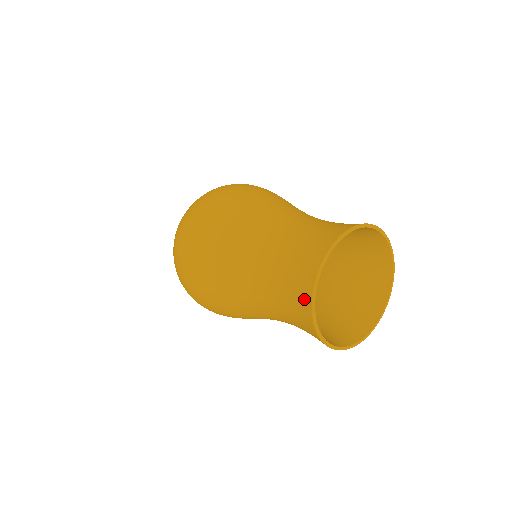
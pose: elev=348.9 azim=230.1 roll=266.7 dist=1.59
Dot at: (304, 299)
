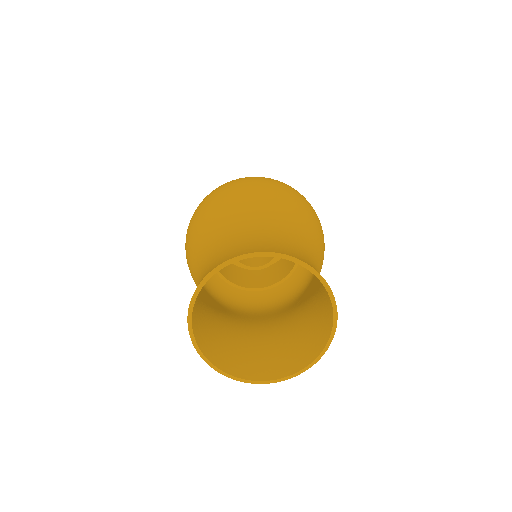
Dot at: occluded
